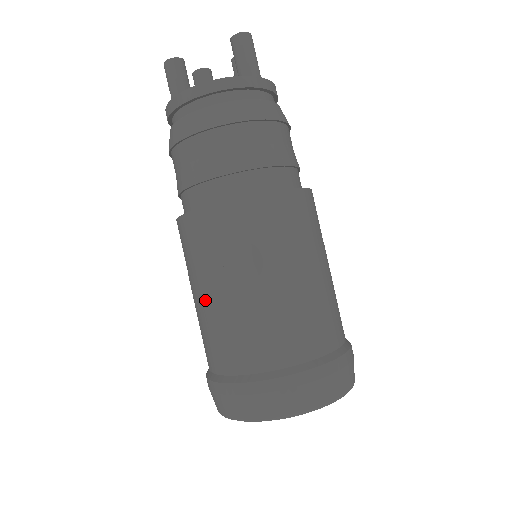
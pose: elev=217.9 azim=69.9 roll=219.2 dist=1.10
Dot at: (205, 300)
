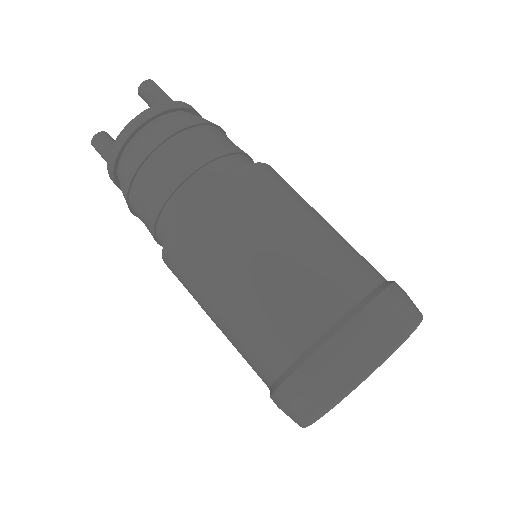
Dot at: (225, 307)
